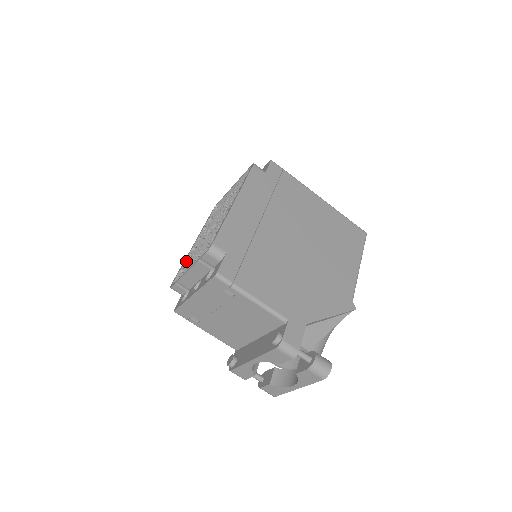
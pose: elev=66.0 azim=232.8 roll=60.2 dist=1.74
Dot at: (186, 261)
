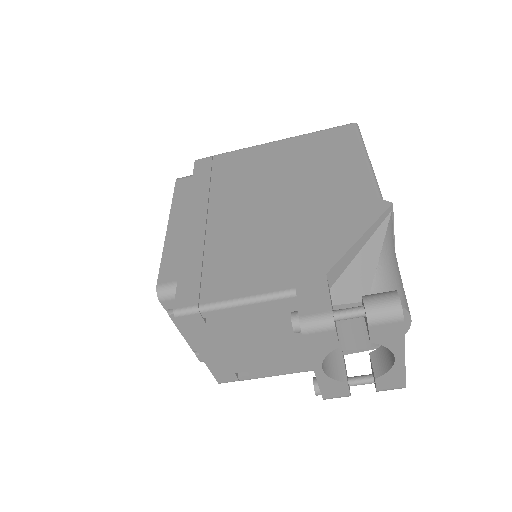
Dot at: occluded
